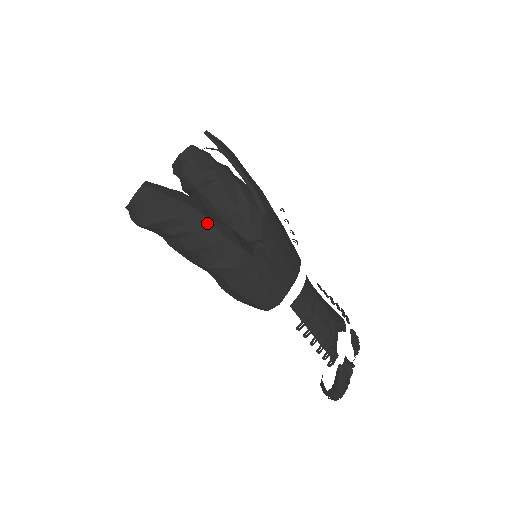
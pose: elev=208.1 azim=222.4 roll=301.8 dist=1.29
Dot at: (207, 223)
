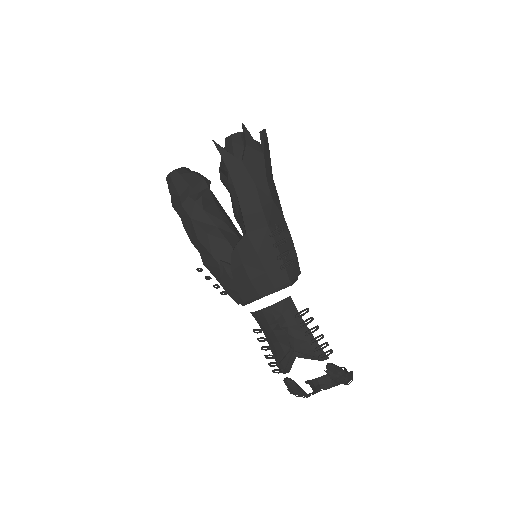
Dot at: (191, 224)
